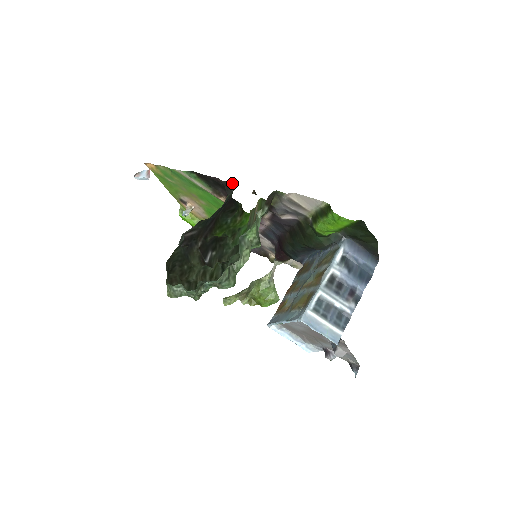
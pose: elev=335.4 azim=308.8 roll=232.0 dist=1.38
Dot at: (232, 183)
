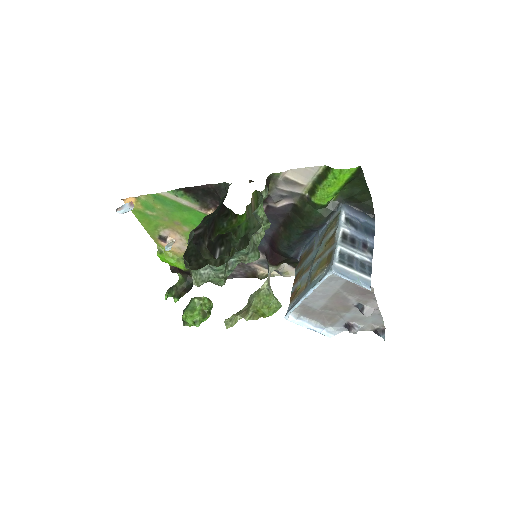
Dot at: (225, 183)
